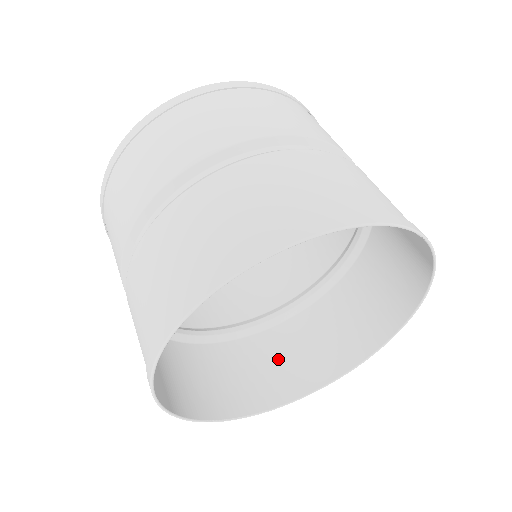
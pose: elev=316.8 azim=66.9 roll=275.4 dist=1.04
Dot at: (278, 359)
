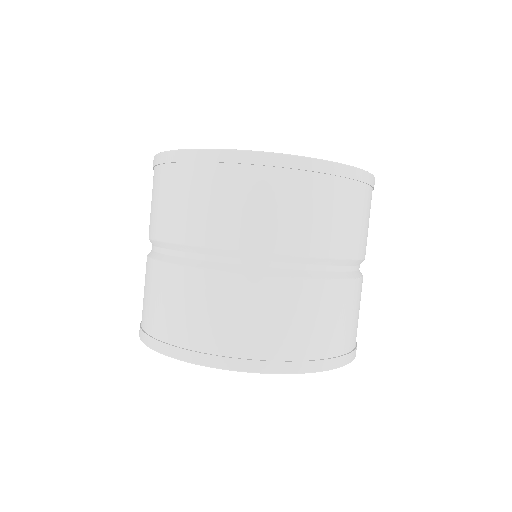
Dot at: occluded
